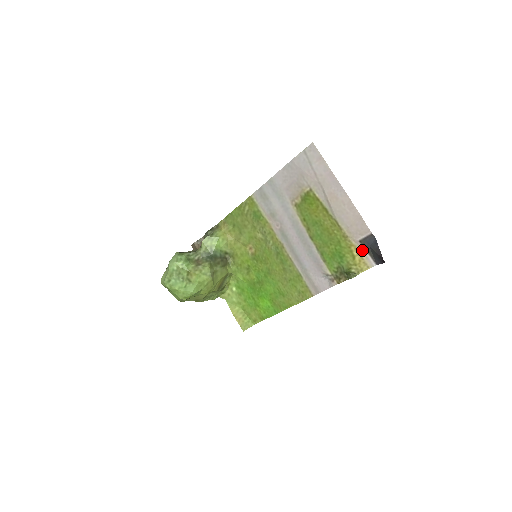
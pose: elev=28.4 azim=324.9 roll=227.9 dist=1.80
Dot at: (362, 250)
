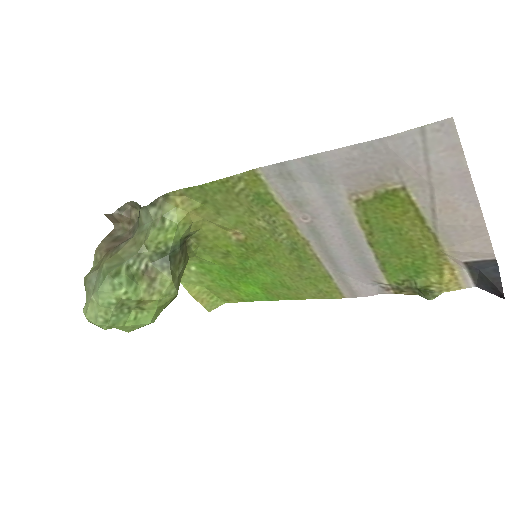
Dot at: (462, 270)
